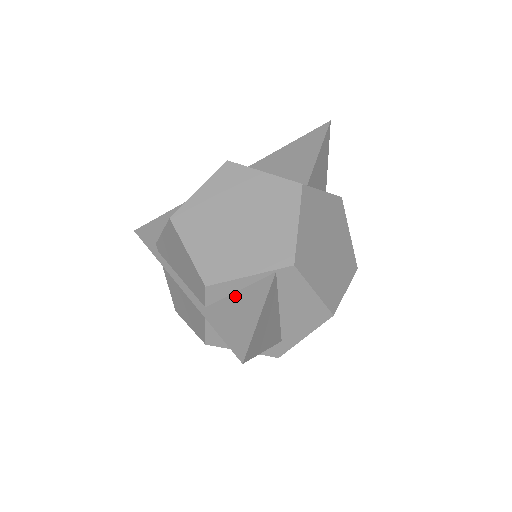
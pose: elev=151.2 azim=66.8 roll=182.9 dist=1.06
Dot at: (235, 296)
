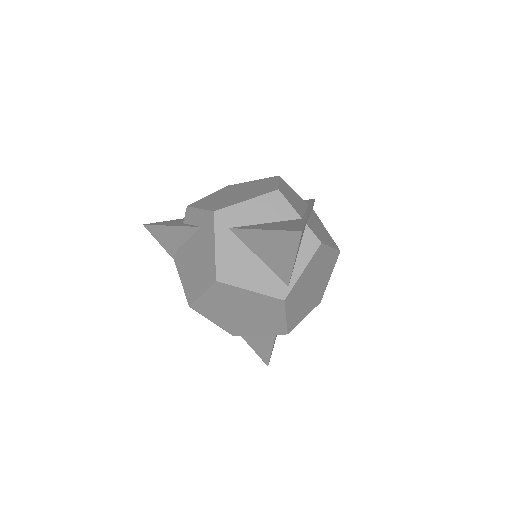
Dot at: occluded
